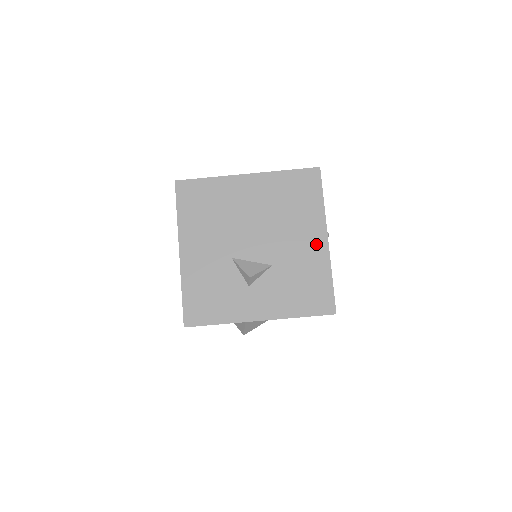
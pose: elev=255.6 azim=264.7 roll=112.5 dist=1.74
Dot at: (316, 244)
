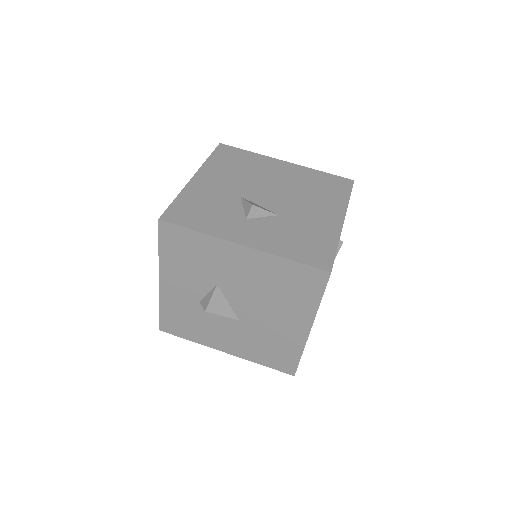
Dot at: (331, 219)
